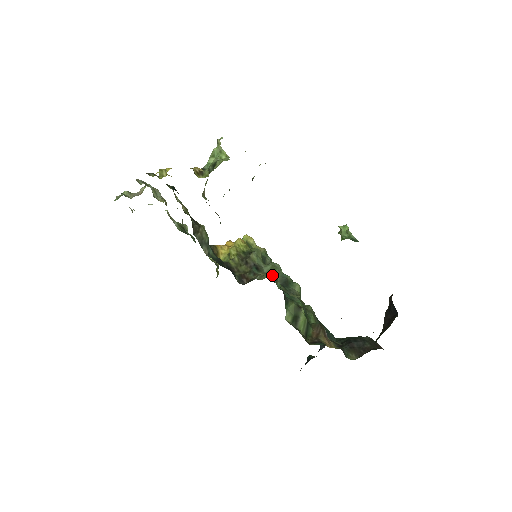
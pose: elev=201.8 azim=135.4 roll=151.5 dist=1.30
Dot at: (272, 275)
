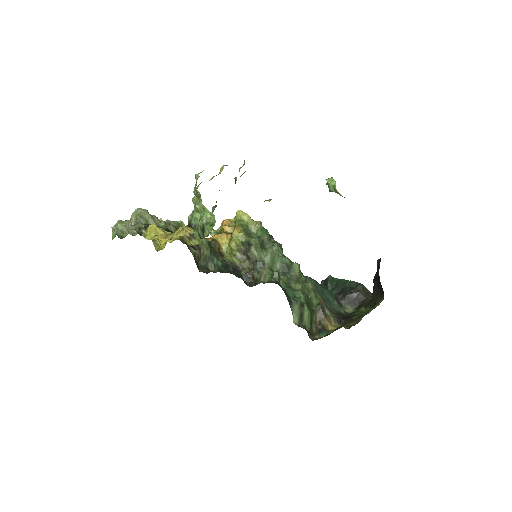
Dot at: (274, 277)
